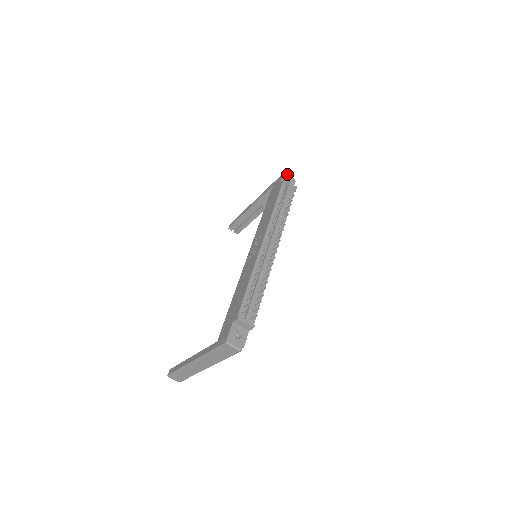
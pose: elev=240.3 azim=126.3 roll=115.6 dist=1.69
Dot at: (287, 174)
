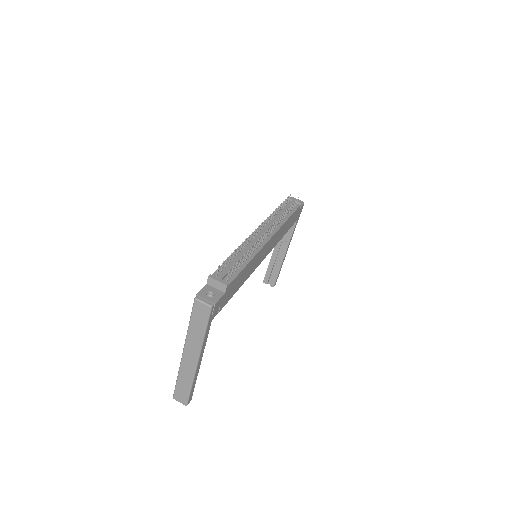
Dot at: (295, 198)
